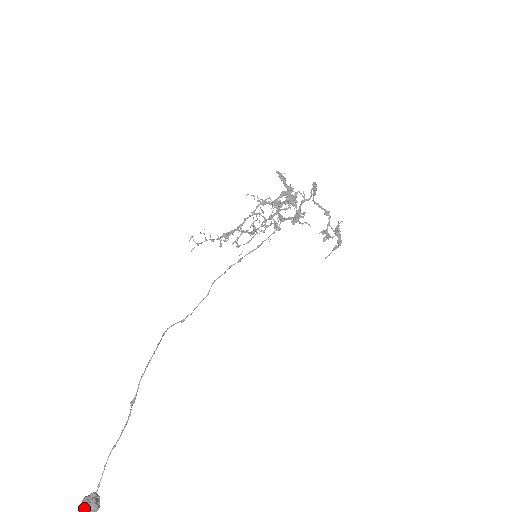
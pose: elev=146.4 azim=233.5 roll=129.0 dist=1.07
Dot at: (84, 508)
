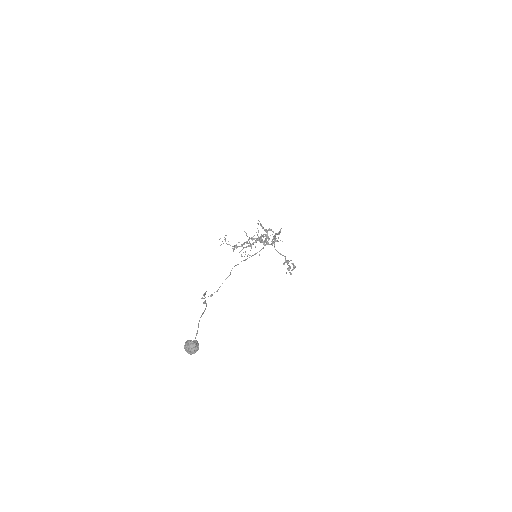
Dot at: (191, 342)
